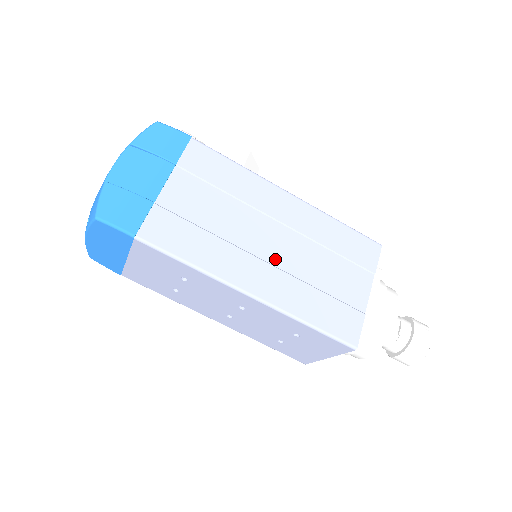
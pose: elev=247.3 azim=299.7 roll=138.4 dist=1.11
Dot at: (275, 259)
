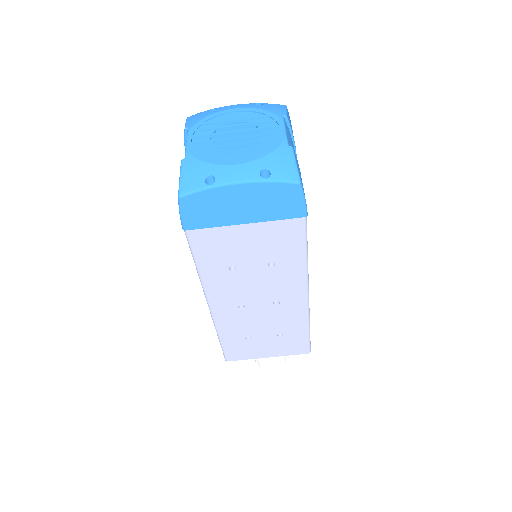
Dot at: occluded
